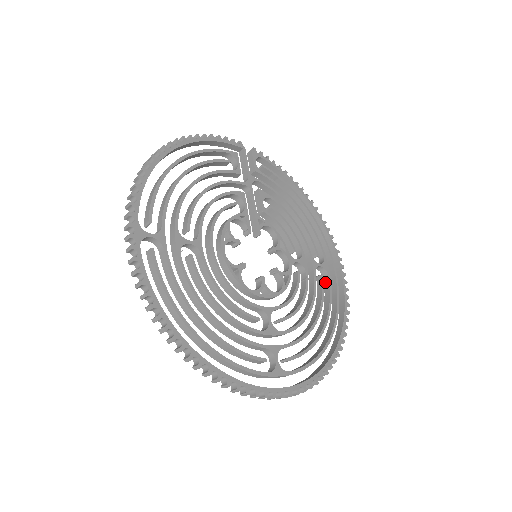
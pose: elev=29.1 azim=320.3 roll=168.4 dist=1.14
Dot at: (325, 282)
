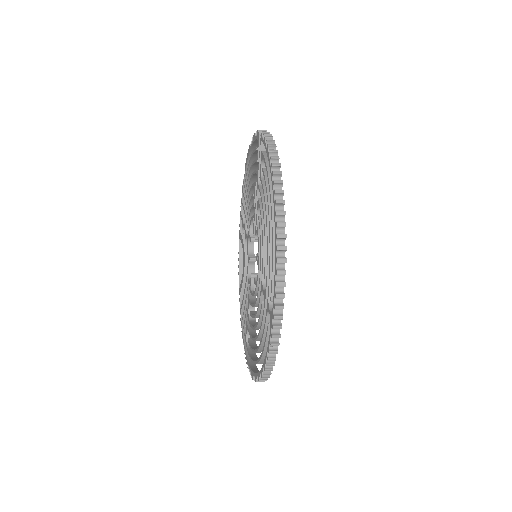
Dot at: occluded
